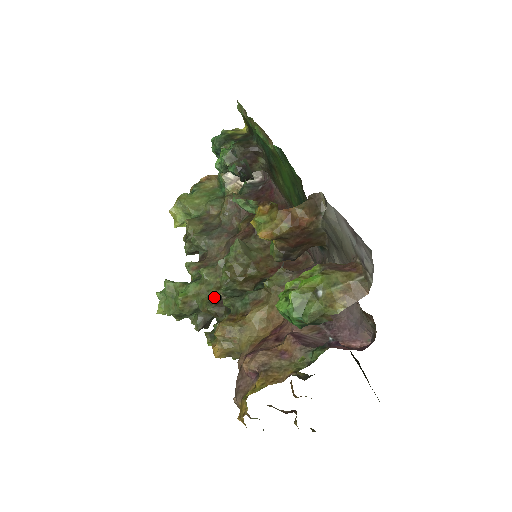
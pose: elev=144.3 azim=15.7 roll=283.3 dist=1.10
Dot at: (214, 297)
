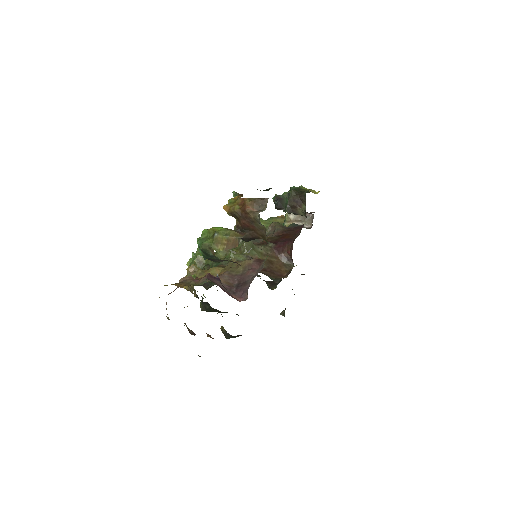
Dot at: occluded
